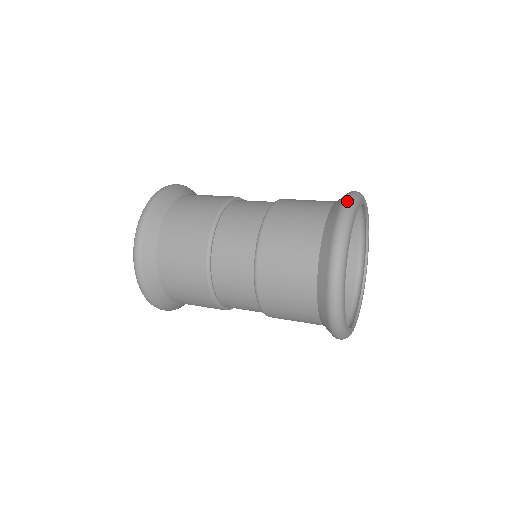
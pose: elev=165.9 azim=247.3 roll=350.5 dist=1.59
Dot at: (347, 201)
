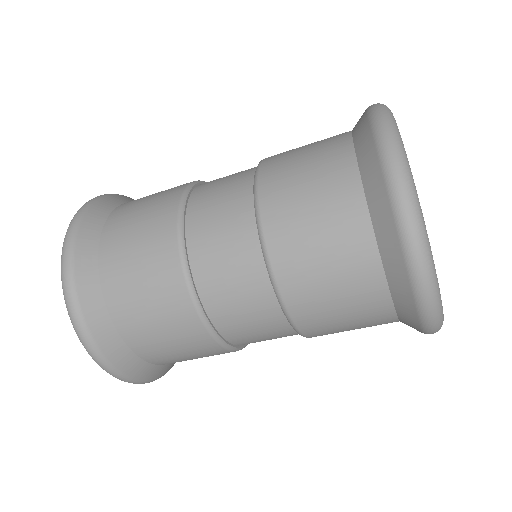
Dot at: occluded
